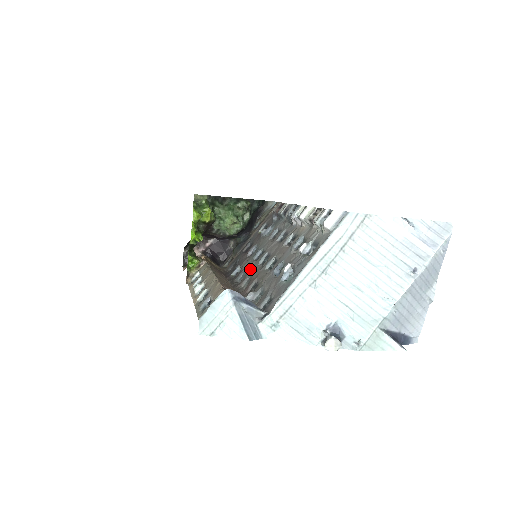
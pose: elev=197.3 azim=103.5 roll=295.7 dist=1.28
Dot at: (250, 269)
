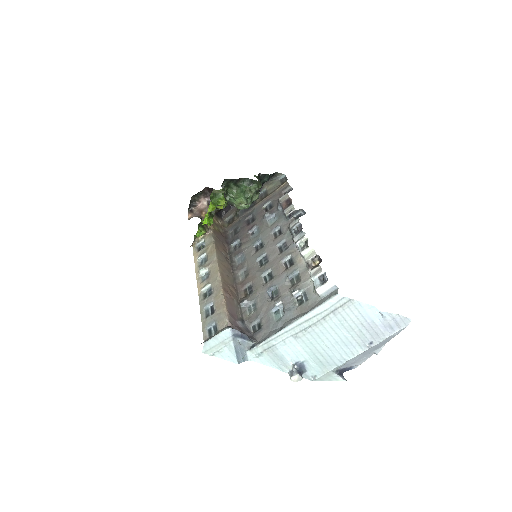
Dot at: (248, 259)
